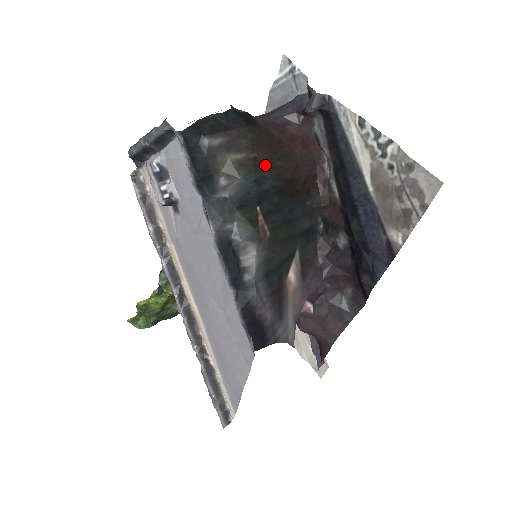
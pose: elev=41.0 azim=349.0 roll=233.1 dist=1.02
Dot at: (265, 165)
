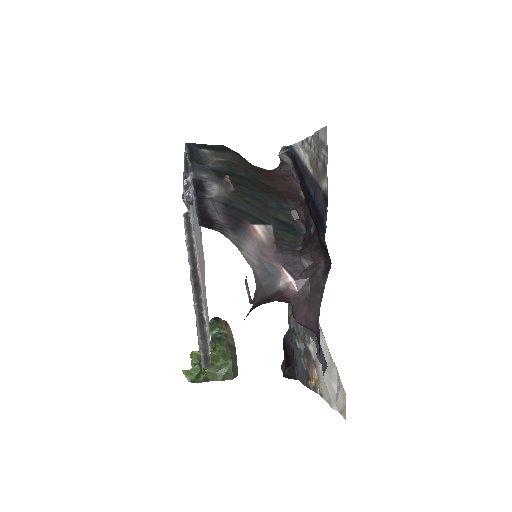
Dot at: (242, 168)
